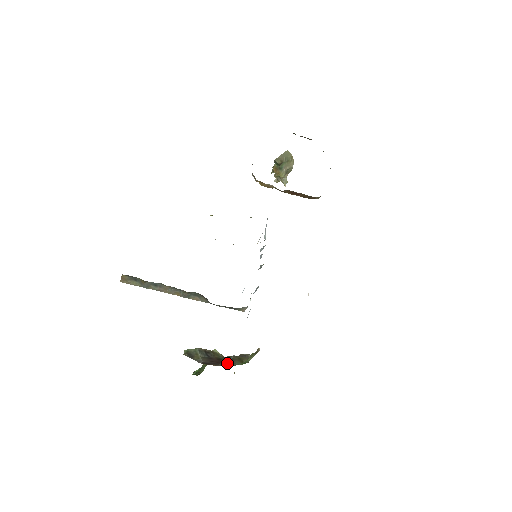
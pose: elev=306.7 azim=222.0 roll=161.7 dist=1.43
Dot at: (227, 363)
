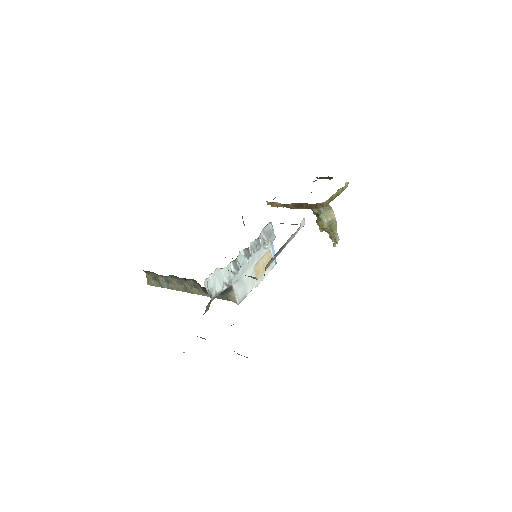
Dot at: occluded
